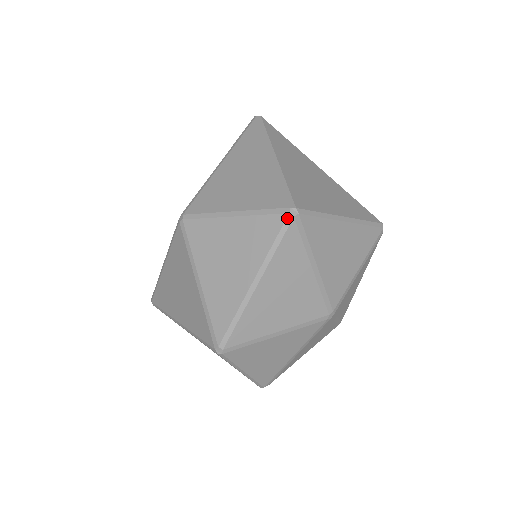
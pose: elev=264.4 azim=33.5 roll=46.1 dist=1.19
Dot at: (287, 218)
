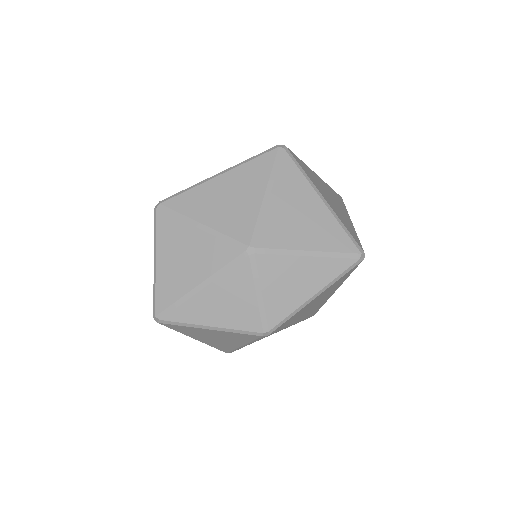
Dot at: (274, 147)
